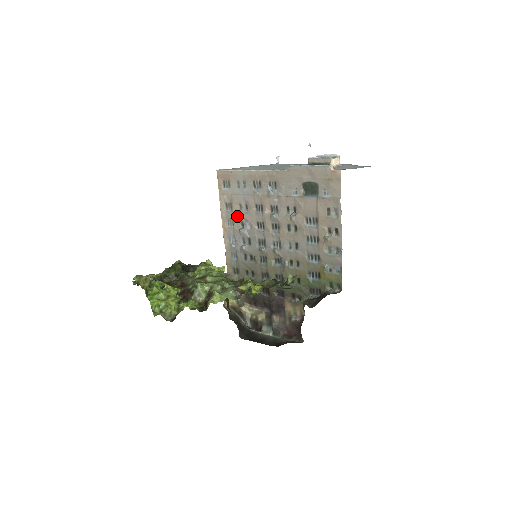
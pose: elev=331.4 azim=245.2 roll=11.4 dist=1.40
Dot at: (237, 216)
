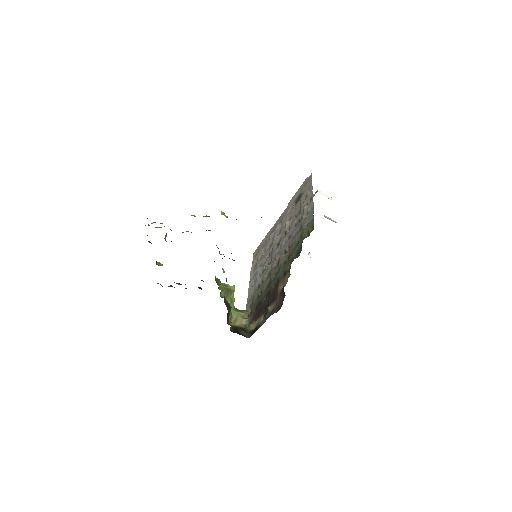
Dot at: (258, 264)
